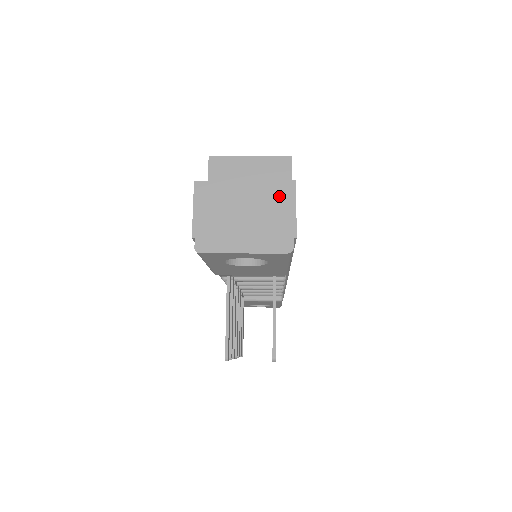
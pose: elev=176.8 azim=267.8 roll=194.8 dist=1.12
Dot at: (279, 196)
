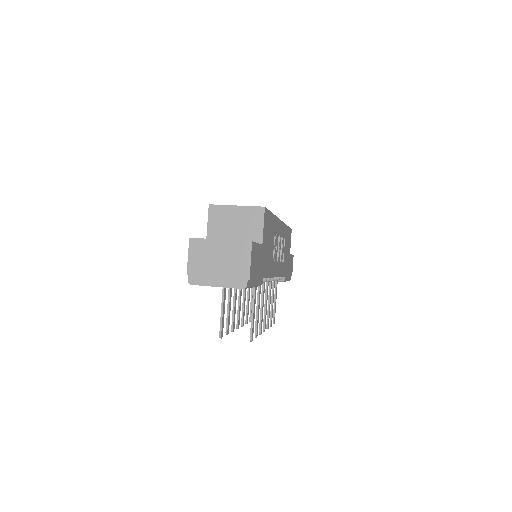
Dot at: (241, 251)
